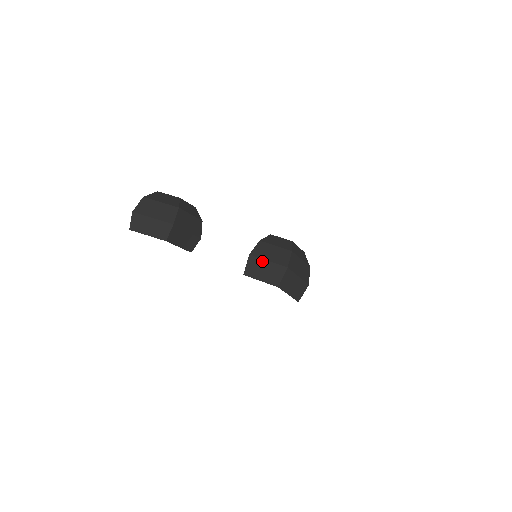
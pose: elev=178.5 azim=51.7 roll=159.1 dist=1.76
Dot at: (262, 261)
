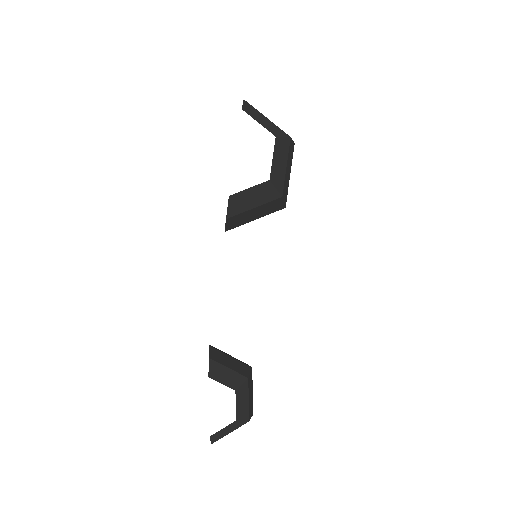
Dot at: occluded
